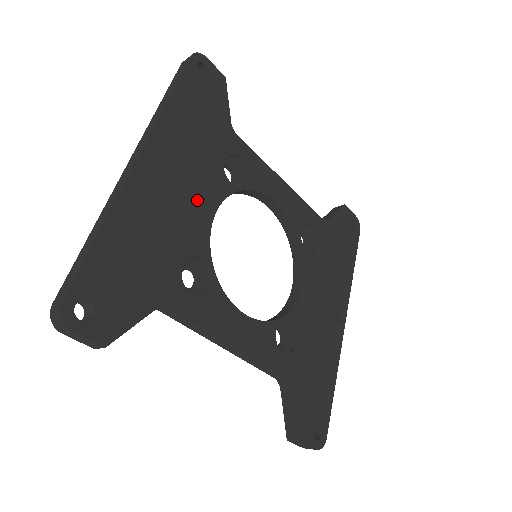
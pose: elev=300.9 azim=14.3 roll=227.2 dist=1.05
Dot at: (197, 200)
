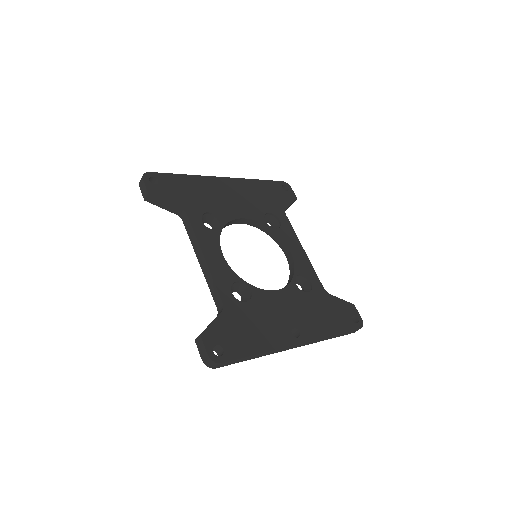
Dot at: (238, 207)
